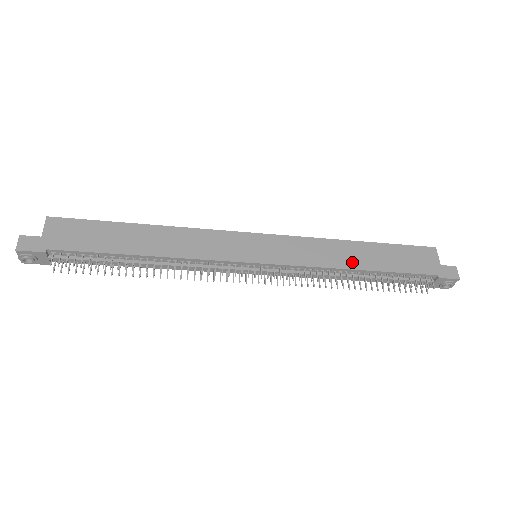
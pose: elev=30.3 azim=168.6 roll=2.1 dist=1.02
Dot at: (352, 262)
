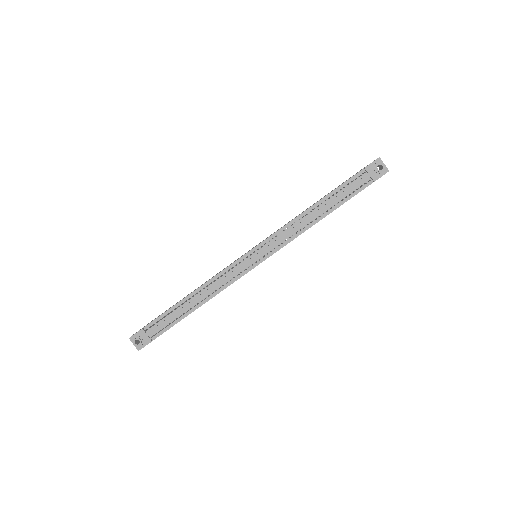
Dot at: (307, 209)
